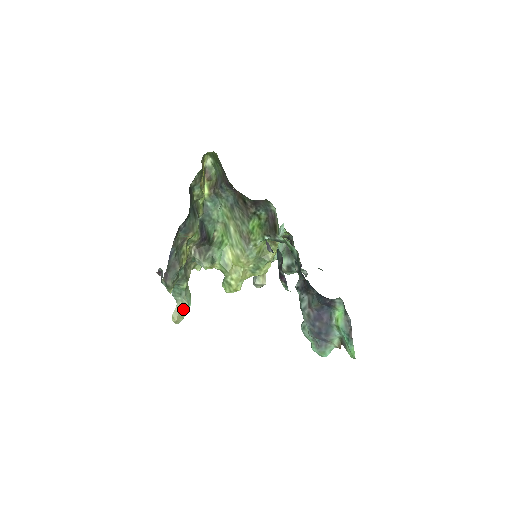
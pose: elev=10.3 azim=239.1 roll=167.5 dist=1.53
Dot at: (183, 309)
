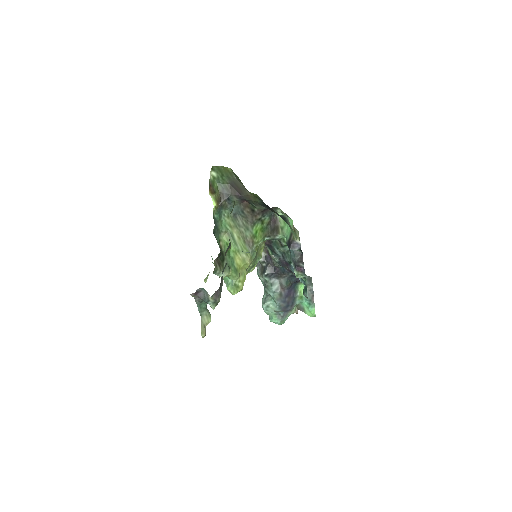
Dot at: (207, 322)
